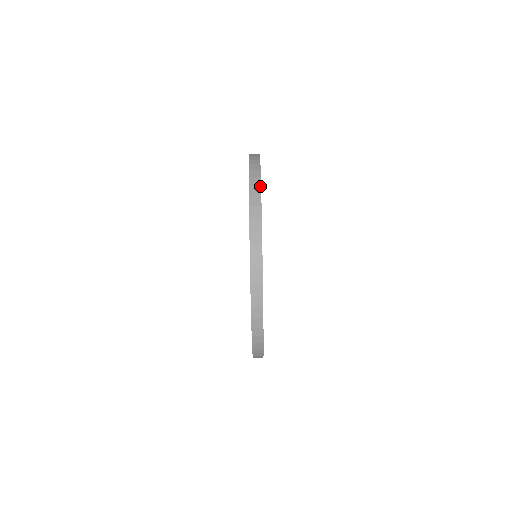
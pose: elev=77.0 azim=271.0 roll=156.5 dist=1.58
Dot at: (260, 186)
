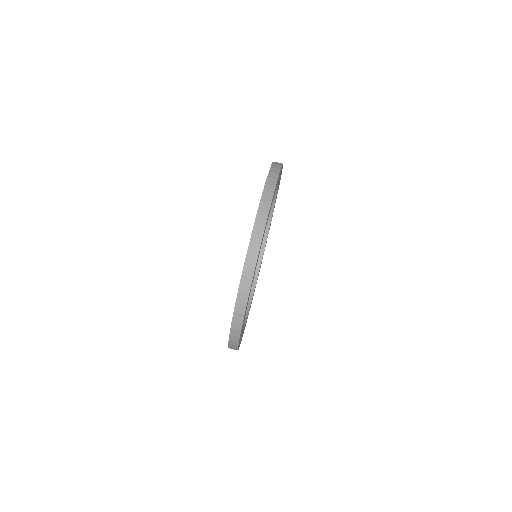
Dot at: (280, 169)
